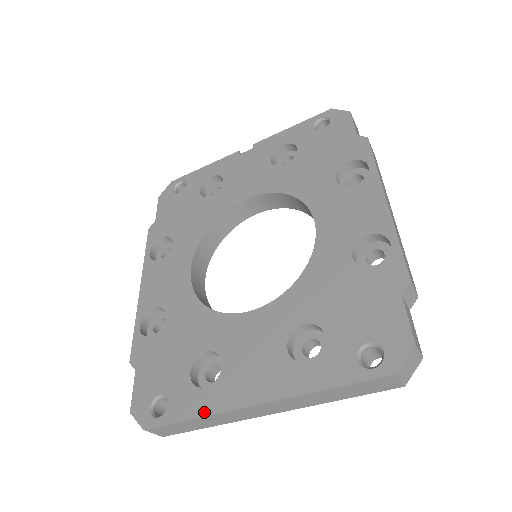
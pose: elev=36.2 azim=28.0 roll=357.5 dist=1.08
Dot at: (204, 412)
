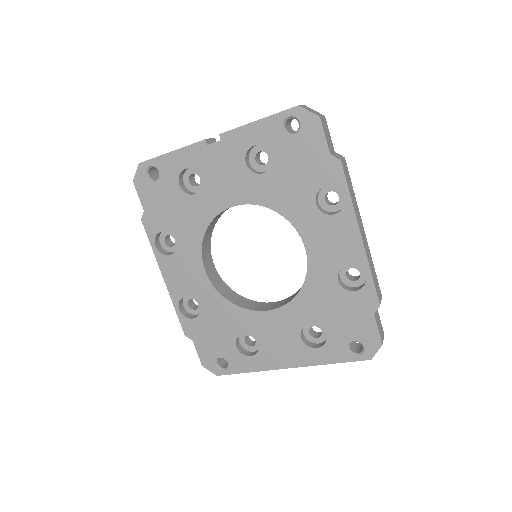
Dot at: (255, 370)
